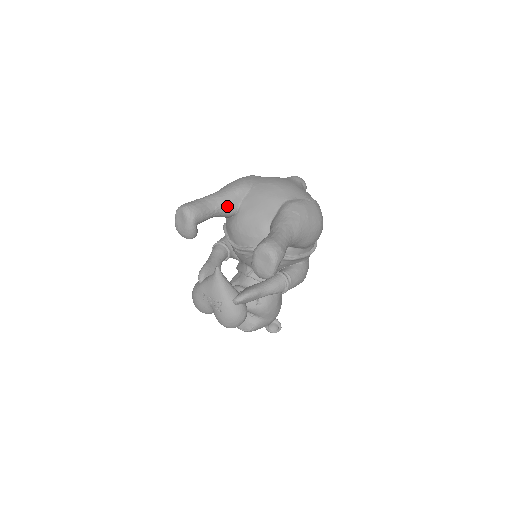
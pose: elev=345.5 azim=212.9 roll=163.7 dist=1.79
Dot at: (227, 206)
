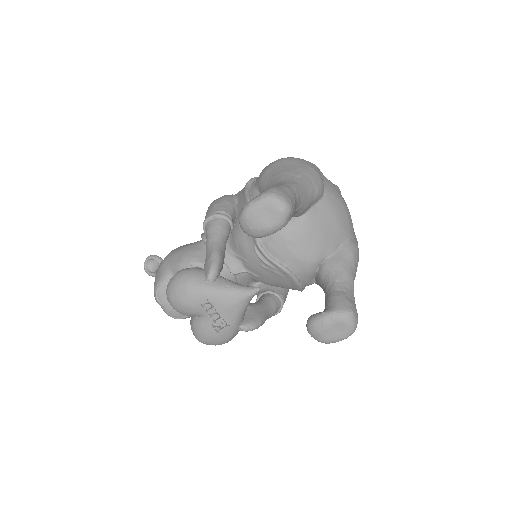
Dot at: (301, 210)
